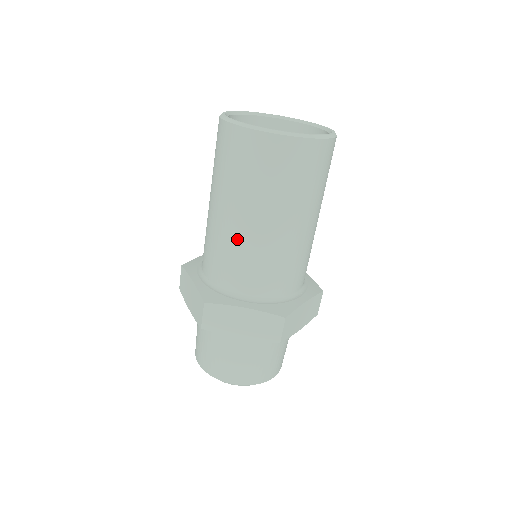
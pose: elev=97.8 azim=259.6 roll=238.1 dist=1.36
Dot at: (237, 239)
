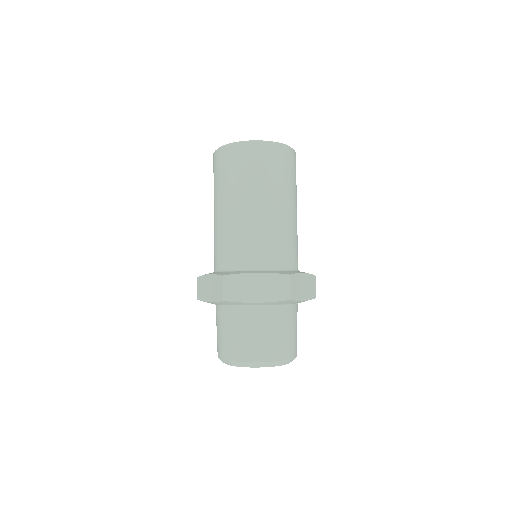
Dot at: (240, 223)
